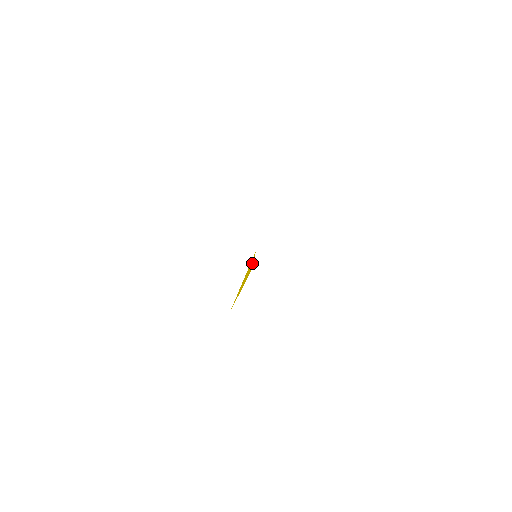
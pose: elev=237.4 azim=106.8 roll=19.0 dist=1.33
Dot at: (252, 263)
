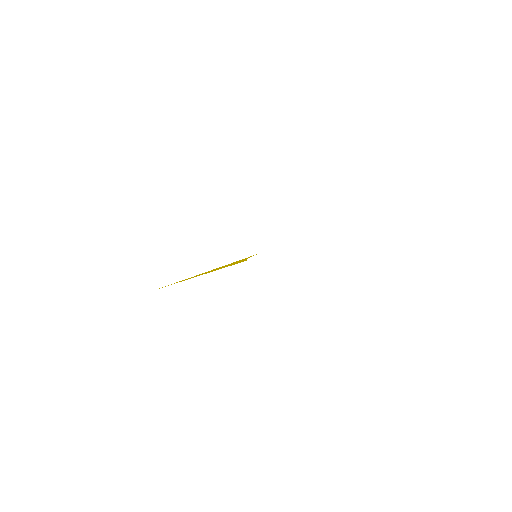
Dot at: (243, 259)
